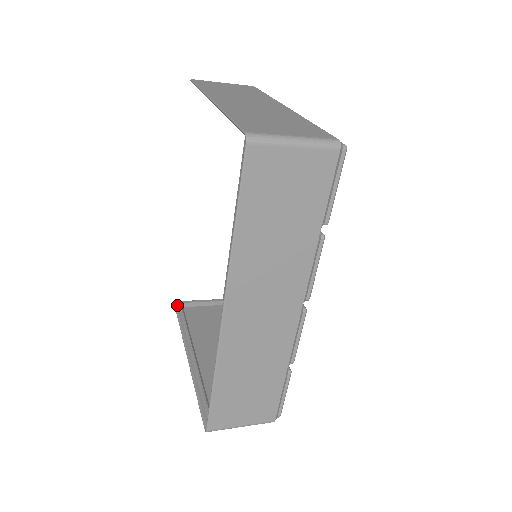
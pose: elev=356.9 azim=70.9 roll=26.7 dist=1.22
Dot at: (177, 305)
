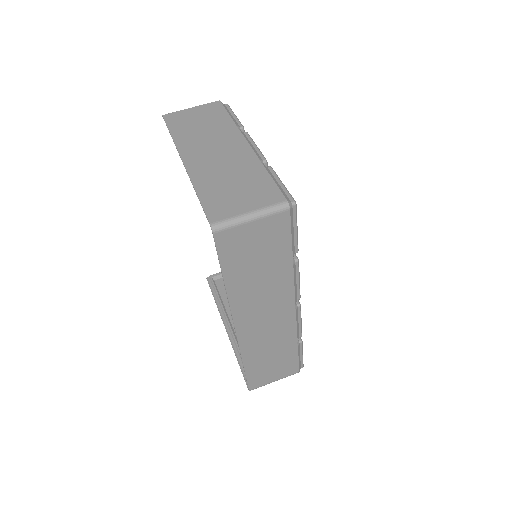
Dot at: (209, 280)
